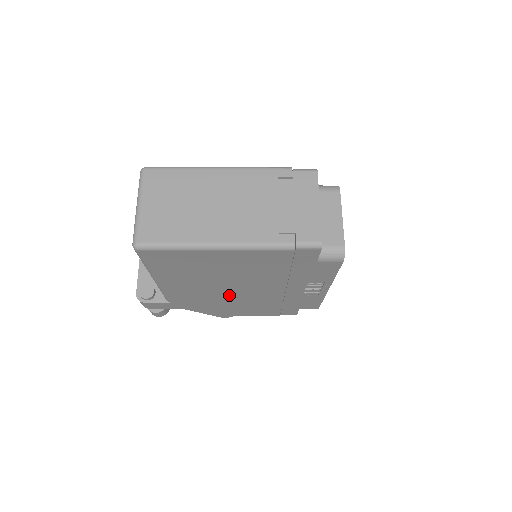
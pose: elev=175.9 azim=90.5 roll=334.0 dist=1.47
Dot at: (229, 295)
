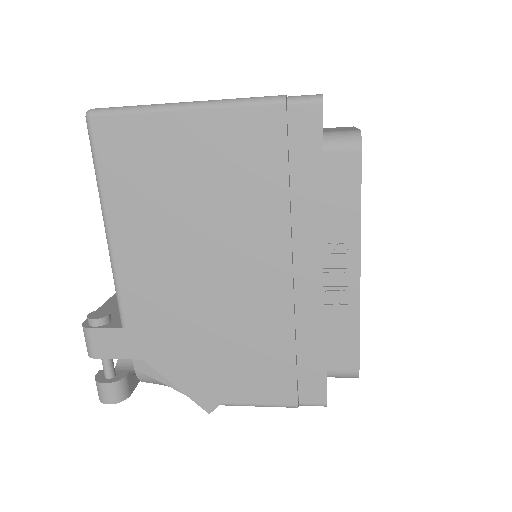
Dot at: (210, 294)
